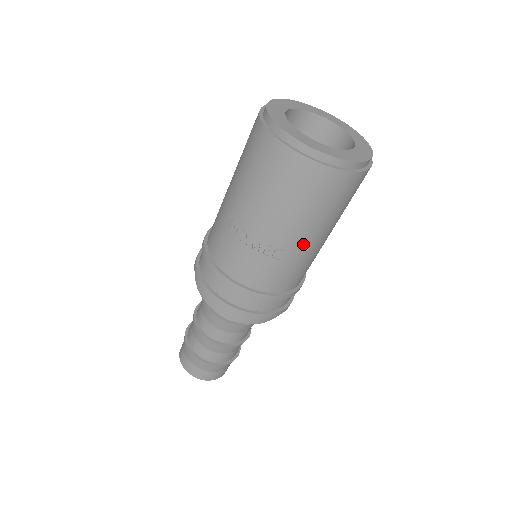
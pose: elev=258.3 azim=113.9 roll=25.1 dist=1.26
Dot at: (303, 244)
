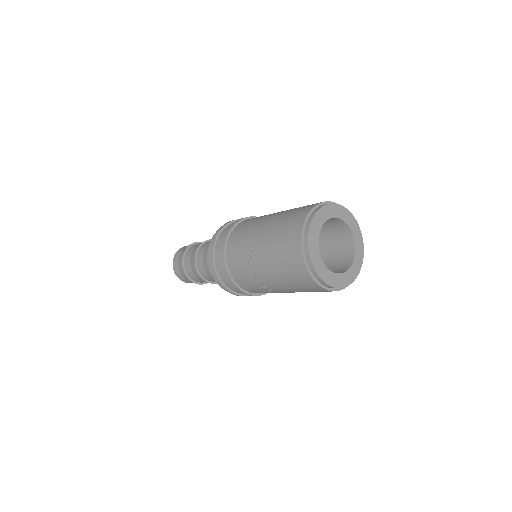
Dot at: (288, 292)
